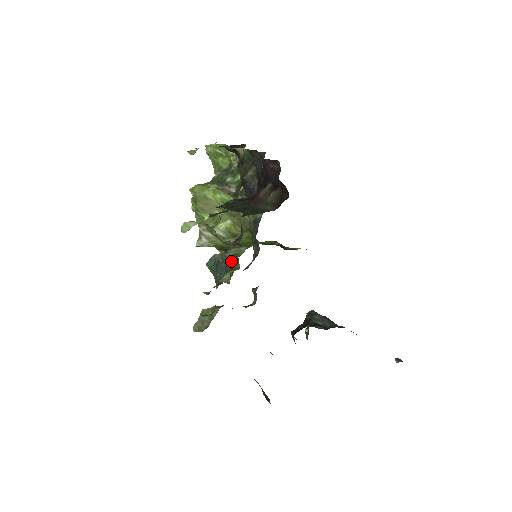
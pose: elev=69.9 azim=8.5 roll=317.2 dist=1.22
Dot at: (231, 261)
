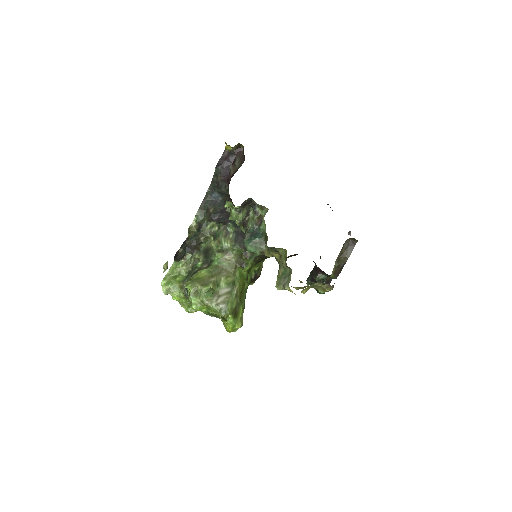
Dot at: (255, 221)
